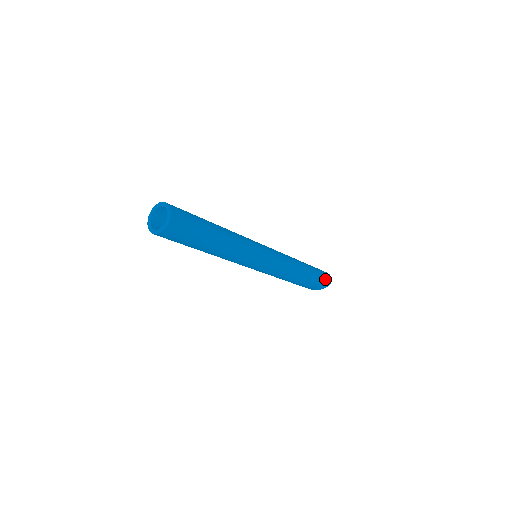
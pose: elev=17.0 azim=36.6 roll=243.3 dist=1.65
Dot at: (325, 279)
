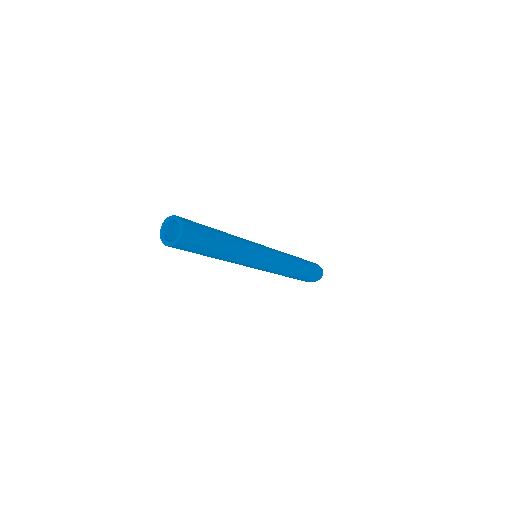
Dot at: (316, 276)
